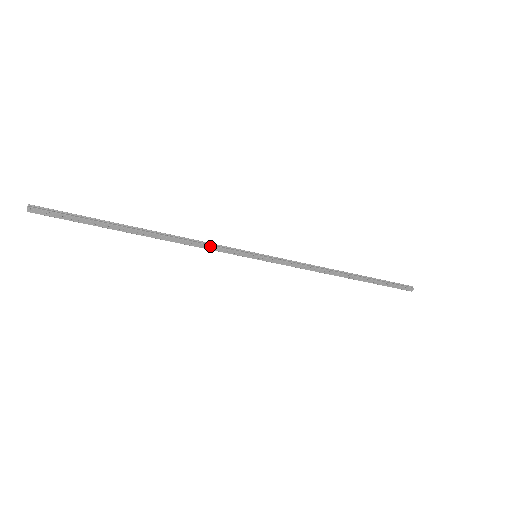
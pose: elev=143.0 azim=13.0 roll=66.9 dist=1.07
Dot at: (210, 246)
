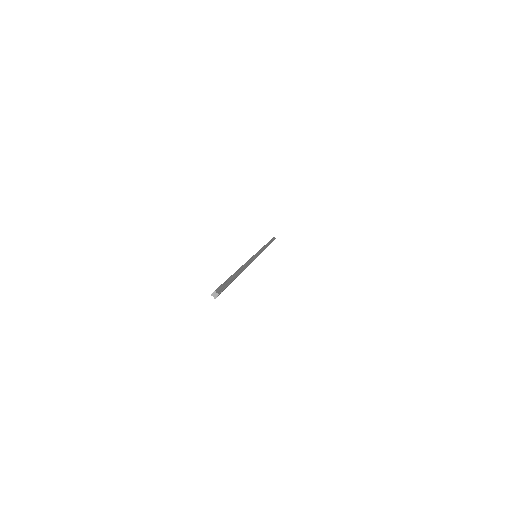
Dot at: occluded
